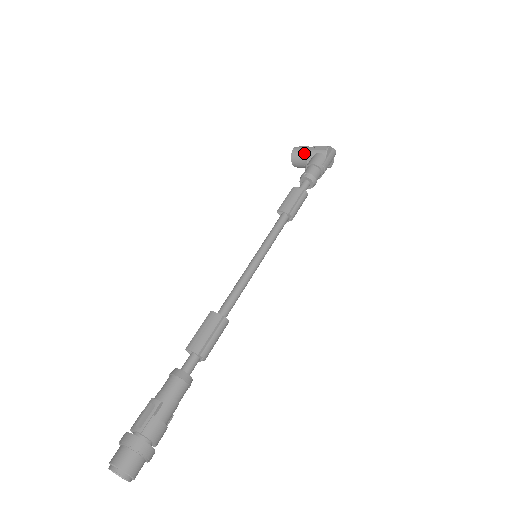
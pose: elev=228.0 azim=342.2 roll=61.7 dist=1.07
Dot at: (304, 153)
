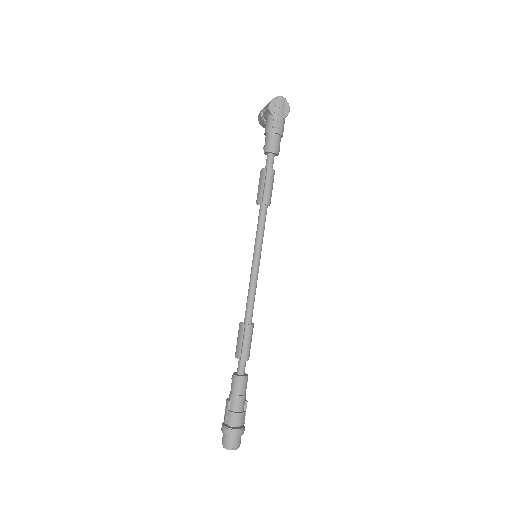
Dot at: (263, 119)
